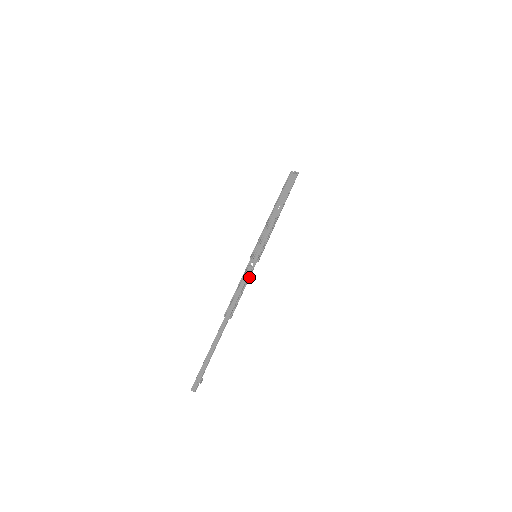
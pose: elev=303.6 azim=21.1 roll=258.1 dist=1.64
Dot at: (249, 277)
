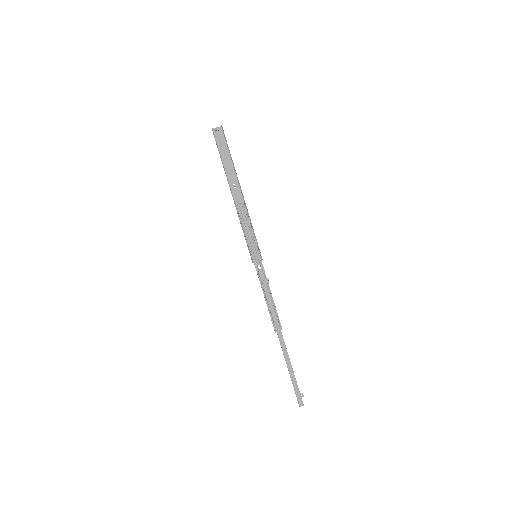
Dot at: (267, 282)
